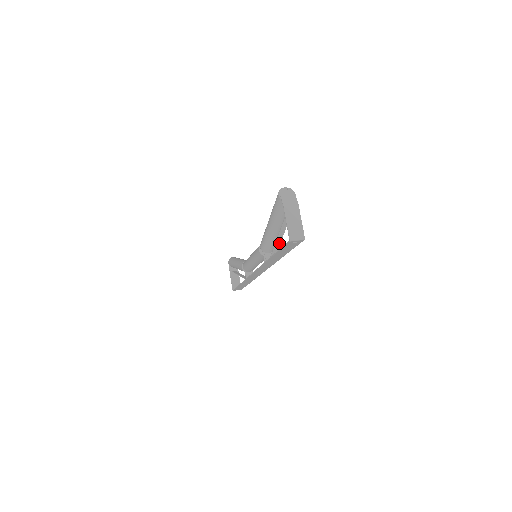
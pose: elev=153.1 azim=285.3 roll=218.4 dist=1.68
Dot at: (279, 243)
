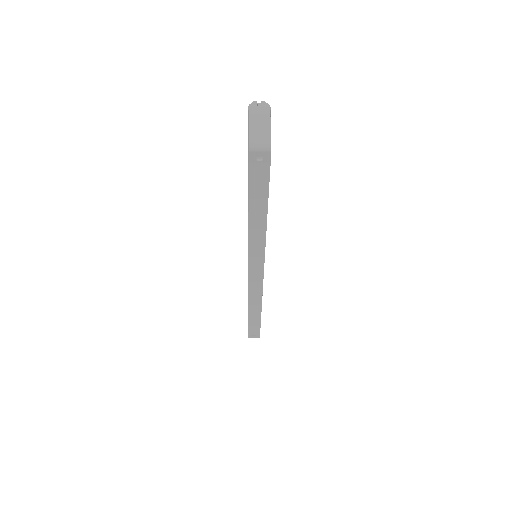
Dot at: occluded
